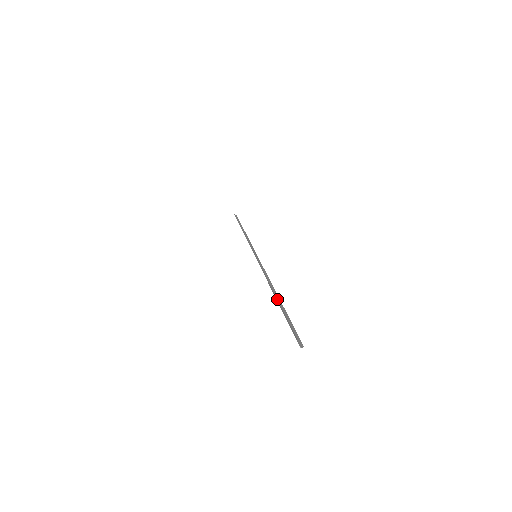
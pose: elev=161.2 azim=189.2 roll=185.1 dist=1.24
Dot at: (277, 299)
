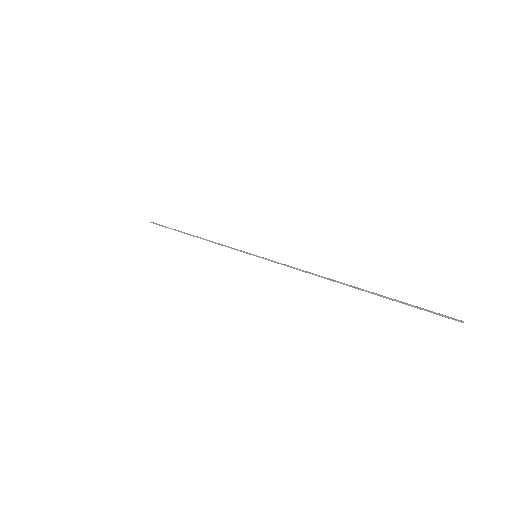
Dot at: (358, 289)
